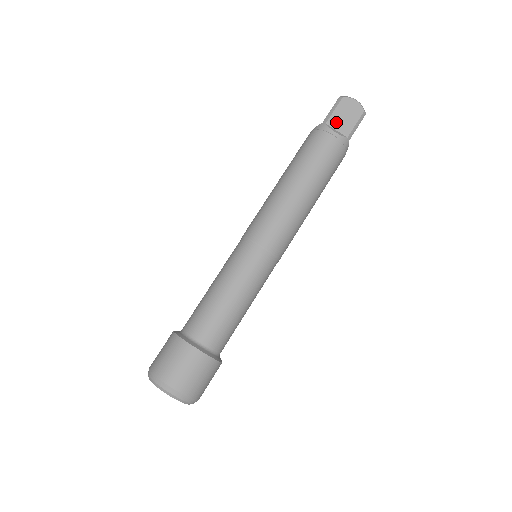
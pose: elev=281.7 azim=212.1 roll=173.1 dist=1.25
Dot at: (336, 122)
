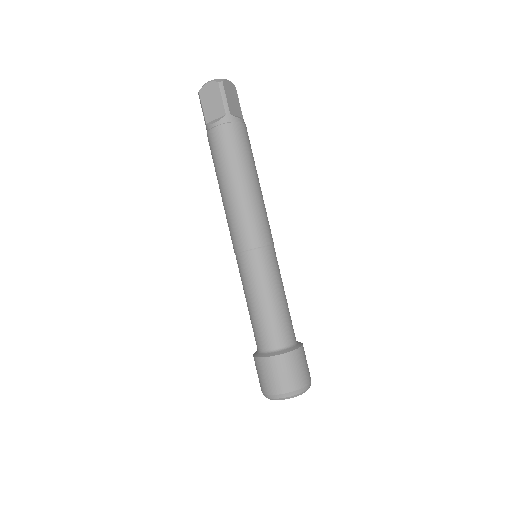
Dot at: (210, 114)
